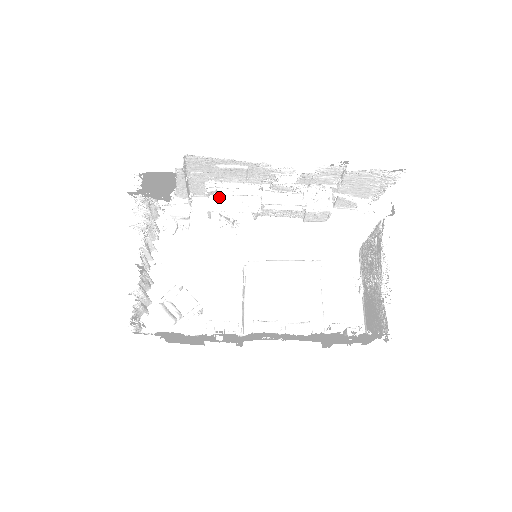
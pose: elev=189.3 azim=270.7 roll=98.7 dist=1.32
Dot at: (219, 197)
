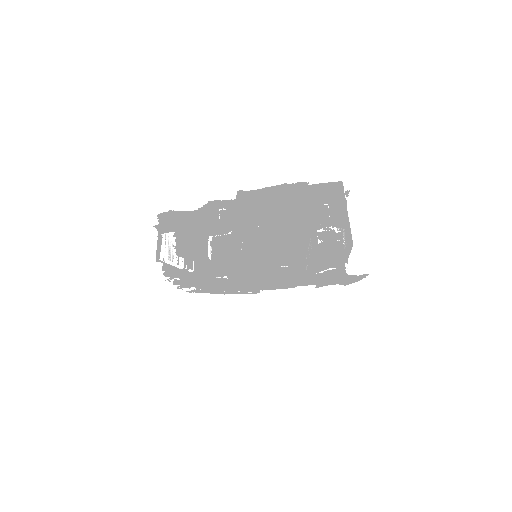
Dot at: occluded
